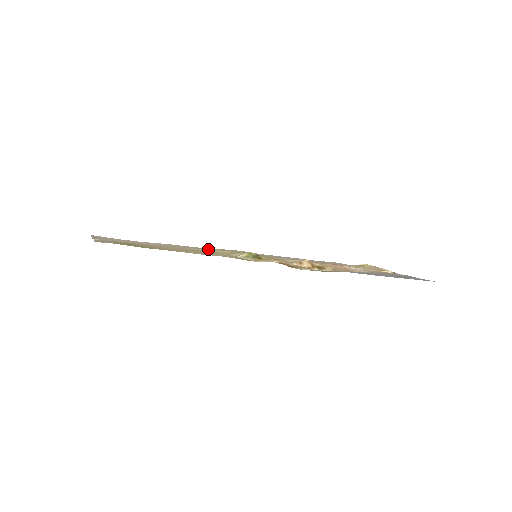
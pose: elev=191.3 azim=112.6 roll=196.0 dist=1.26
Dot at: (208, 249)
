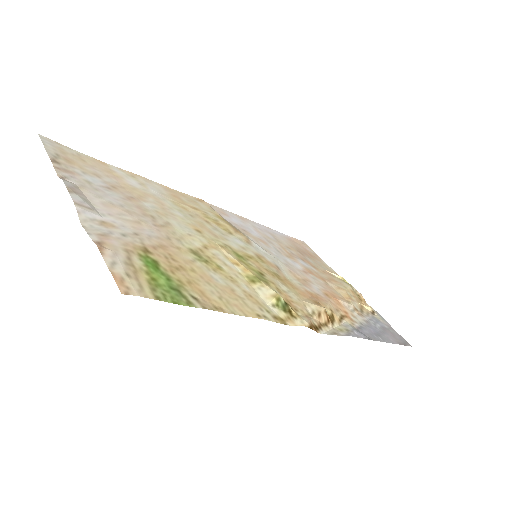
Dot at: (212, 241)
